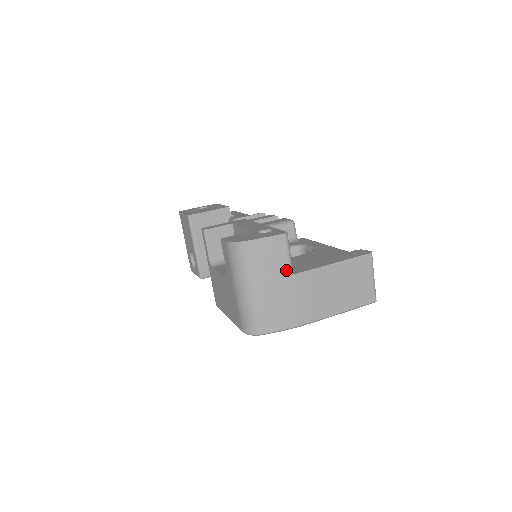
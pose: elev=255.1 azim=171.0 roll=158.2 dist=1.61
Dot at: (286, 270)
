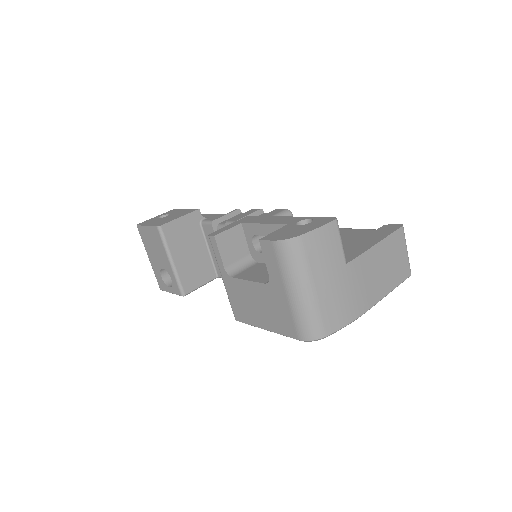
Dot at: (341, 260)
